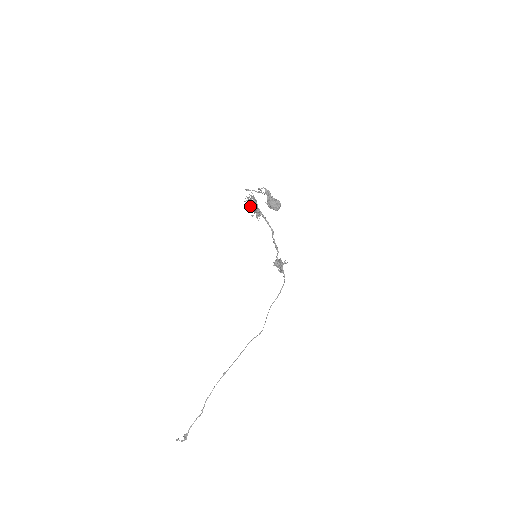
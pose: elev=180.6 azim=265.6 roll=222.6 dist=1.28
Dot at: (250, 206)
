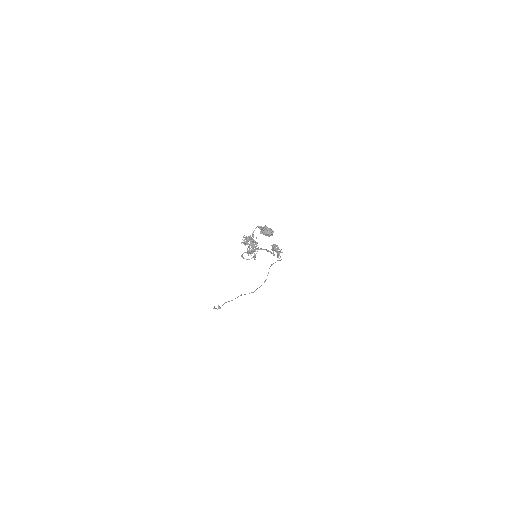
Dot at: occluded
